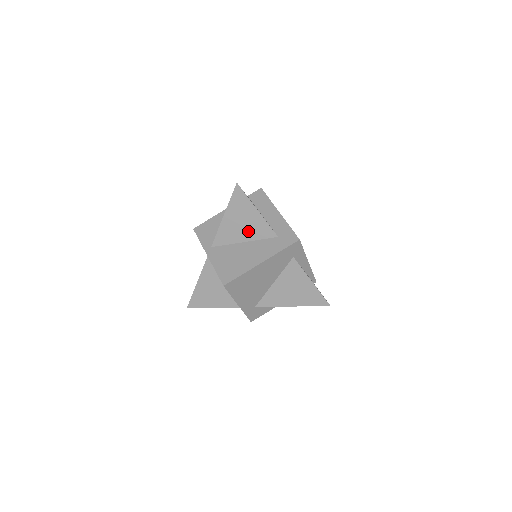
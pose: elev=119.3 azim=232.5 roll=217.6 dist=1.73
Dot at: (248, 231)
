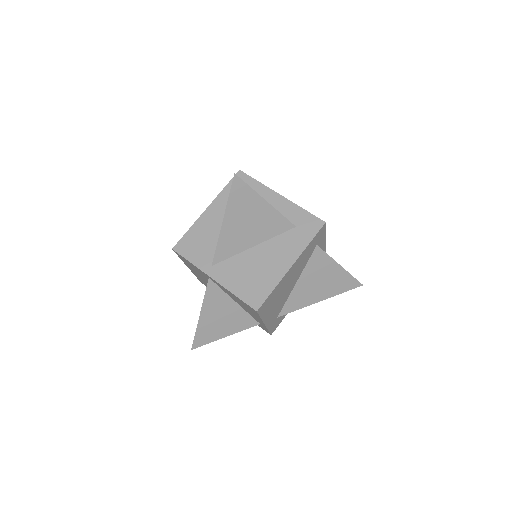
Dot at: (257, 231)
